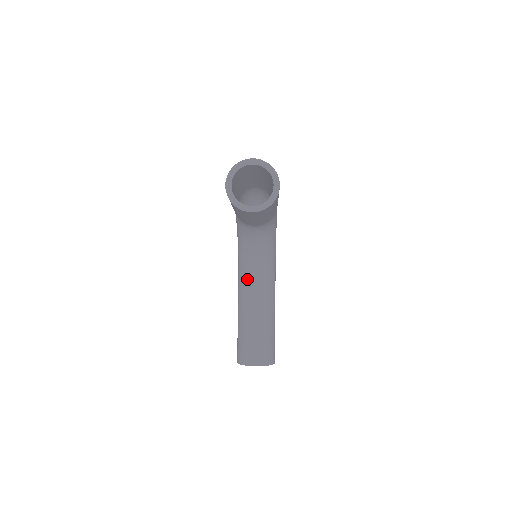
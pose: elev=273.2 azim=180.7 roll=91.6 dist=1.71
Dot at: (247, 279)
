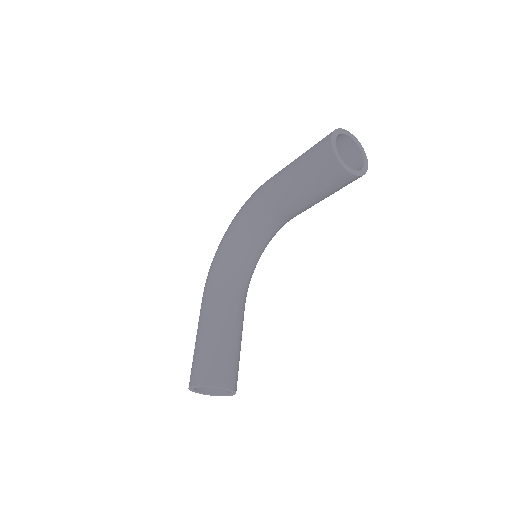
Dot at: (227, 285)
